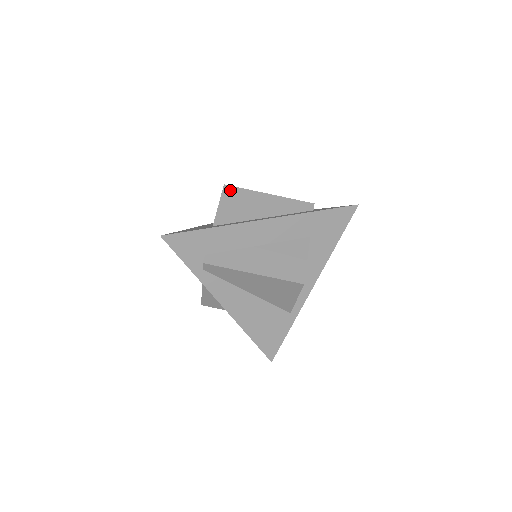
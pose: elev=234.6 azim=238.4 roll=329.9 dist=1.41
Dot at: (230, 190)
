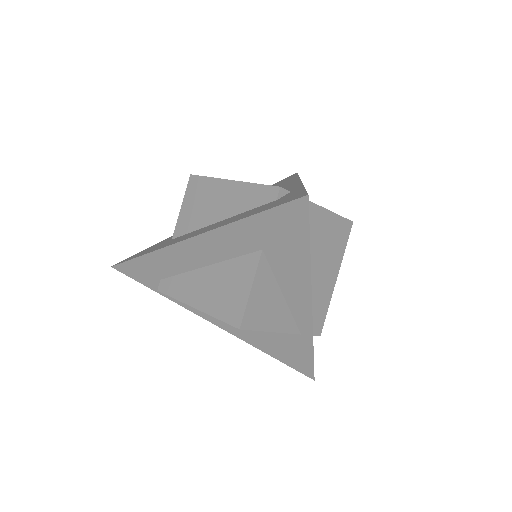
Dot at: (194, 182)
